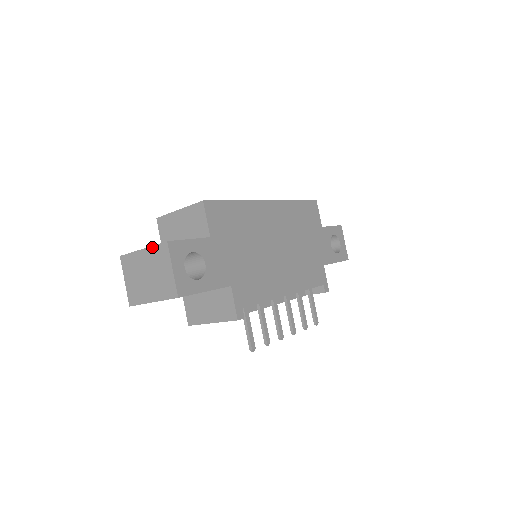
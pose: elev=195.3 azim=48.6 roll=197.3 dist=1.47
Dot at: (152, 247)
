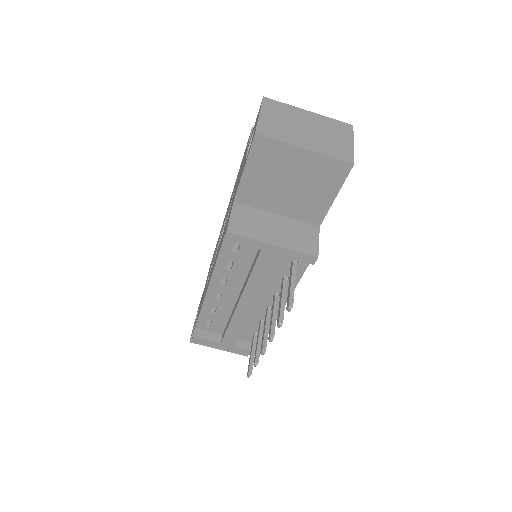
Dot at: (327, 117)
